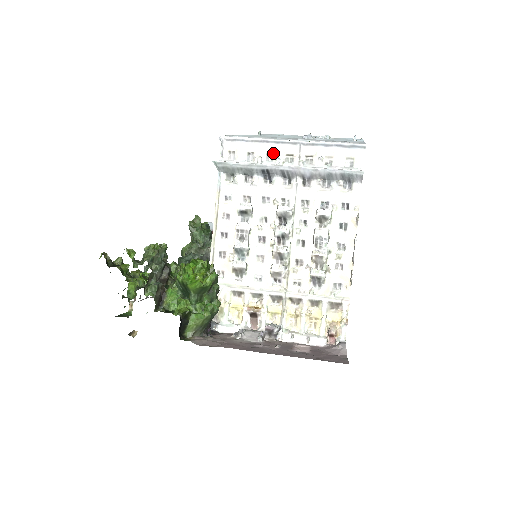
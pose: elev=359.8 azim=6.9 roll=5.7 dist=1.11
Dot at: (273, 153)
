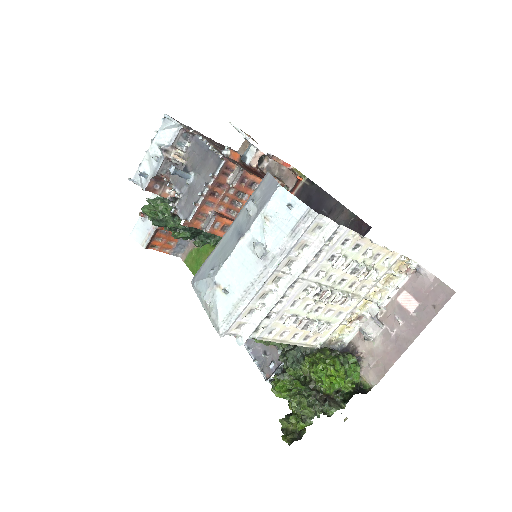
Dot at: (263, 294)
